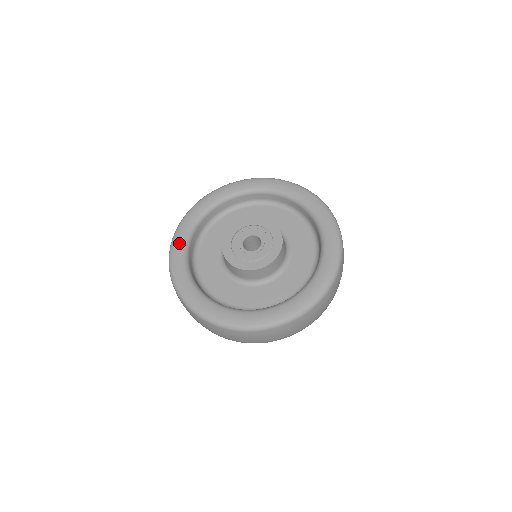
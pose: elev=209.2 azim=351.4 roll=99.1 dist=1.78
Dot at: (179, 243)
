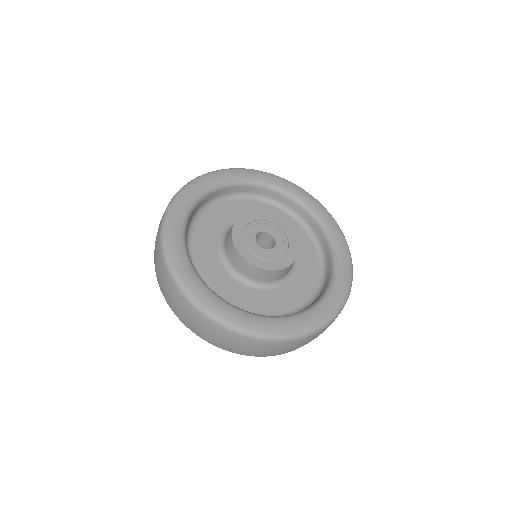
Dot at: (223, 176)
